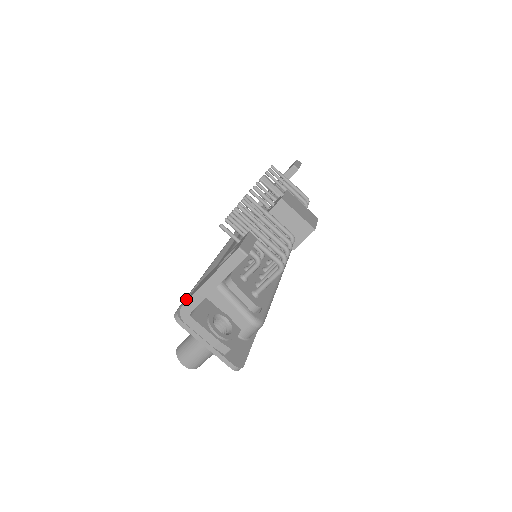
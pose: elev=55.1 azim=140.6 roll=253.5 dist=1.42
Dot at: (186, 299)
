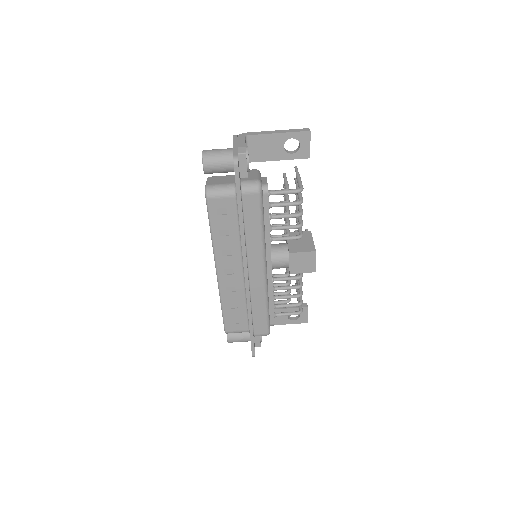
Dot at: occluded
